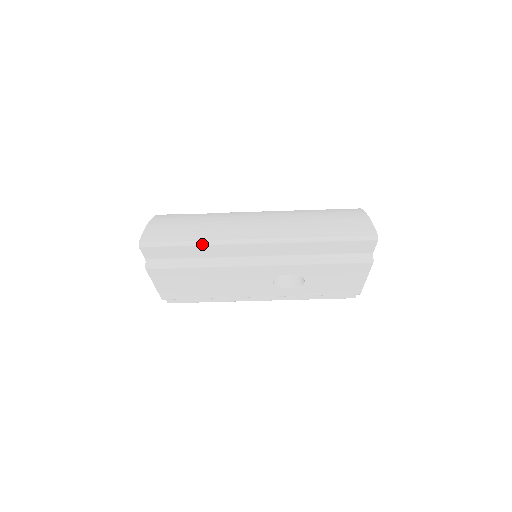
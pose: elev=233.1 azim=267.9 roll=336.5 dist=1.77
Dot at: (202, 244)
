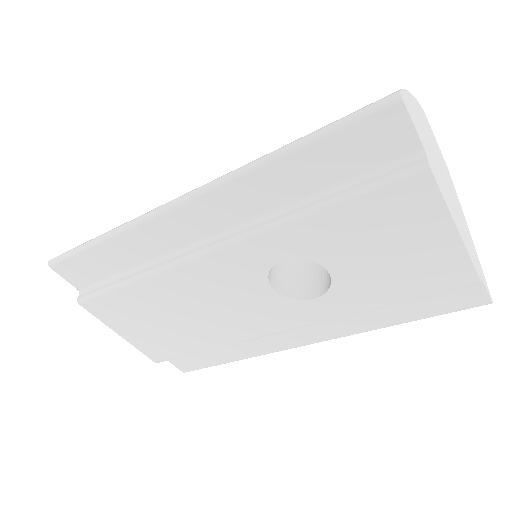
Dot at: (112, 234)
